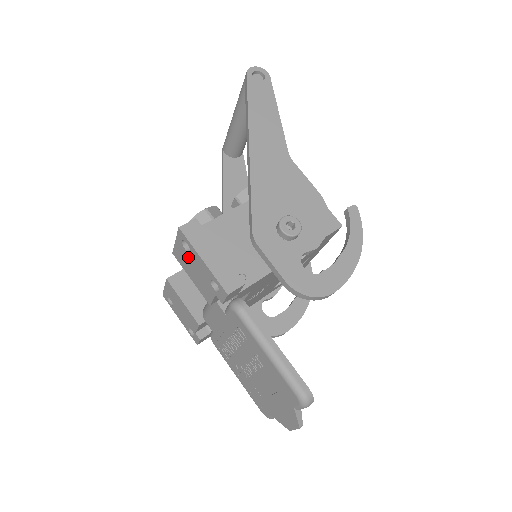
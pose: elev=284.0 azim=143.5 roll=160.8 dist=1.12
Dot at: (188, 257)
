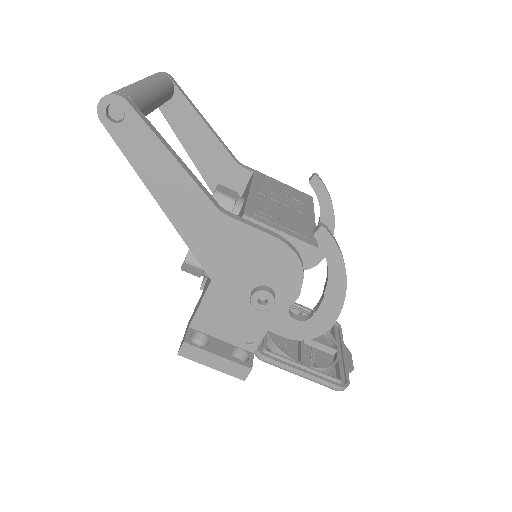
Dot at: occluded
